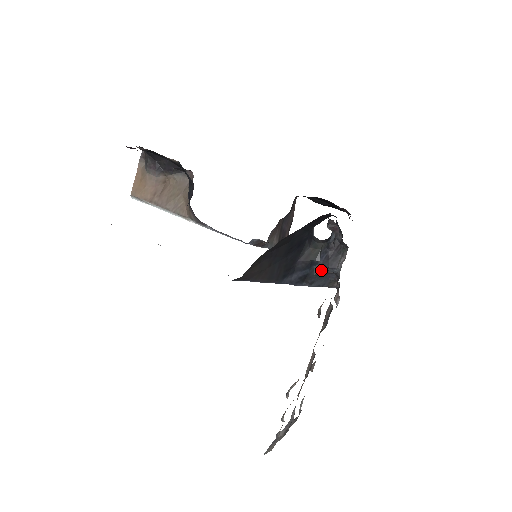
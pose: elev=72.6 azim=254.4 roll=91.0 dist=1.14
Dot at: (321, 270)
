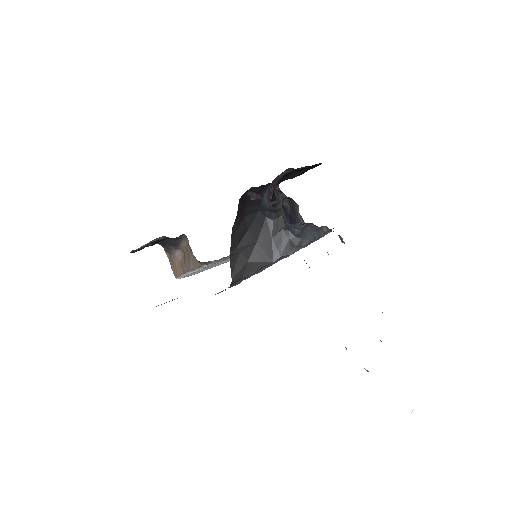
Dot at: (296, 229)
